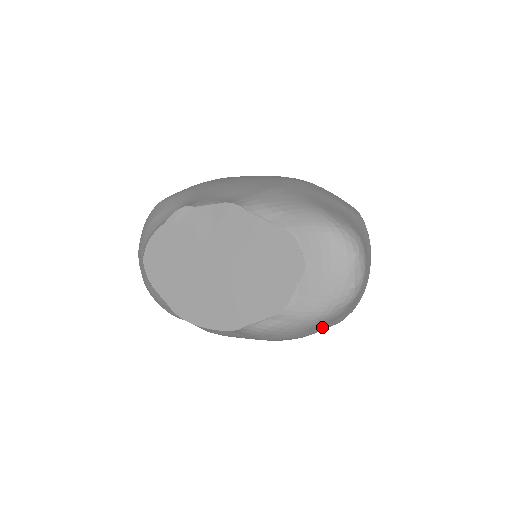
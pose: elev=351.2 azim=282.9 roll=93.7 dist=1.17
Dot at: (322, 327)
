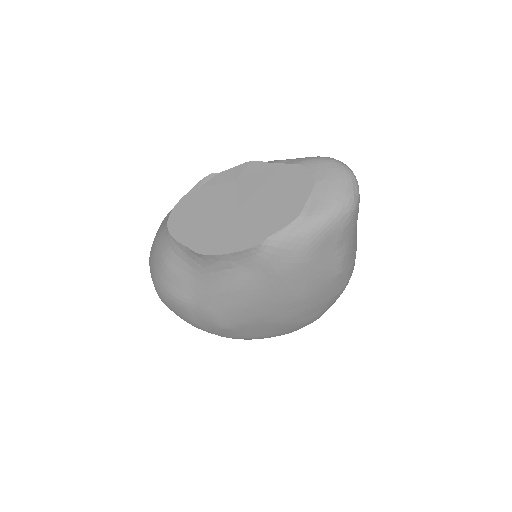
Dot at: (327, 259)
